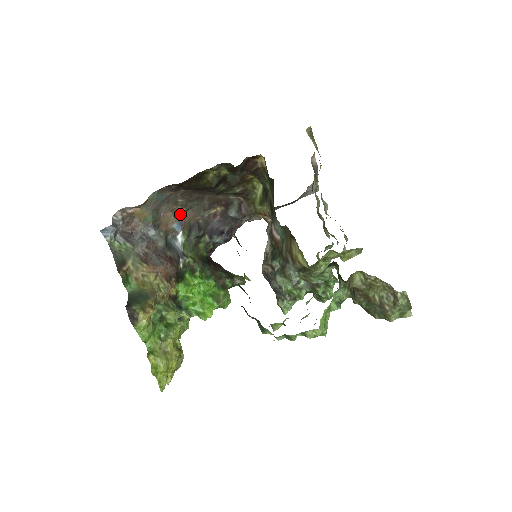
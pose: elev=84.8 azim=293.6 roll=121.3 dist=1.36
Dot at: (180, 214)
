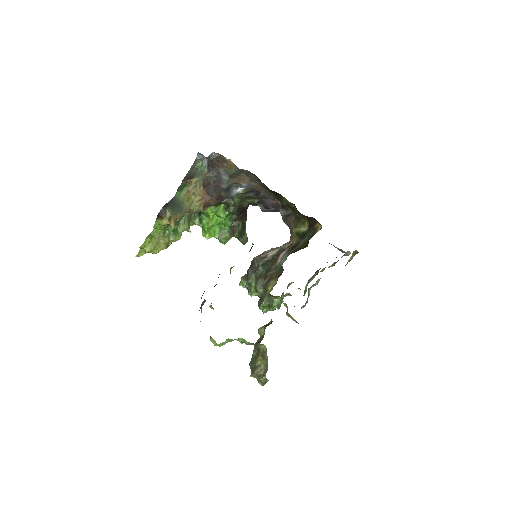
Dot at: (254, 182)
